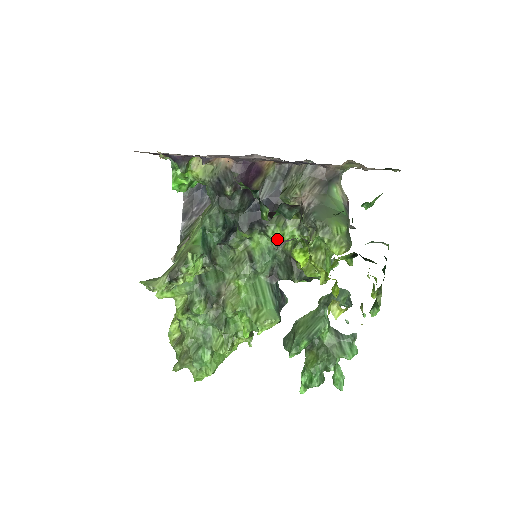
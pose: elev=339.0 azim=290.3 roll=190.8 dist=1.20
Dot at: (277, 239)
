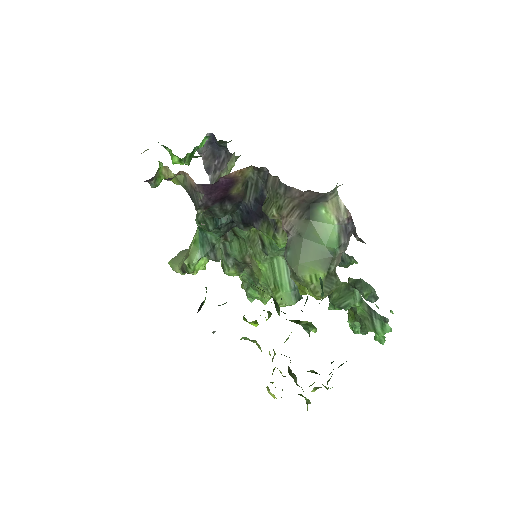
Dot at: occluded
